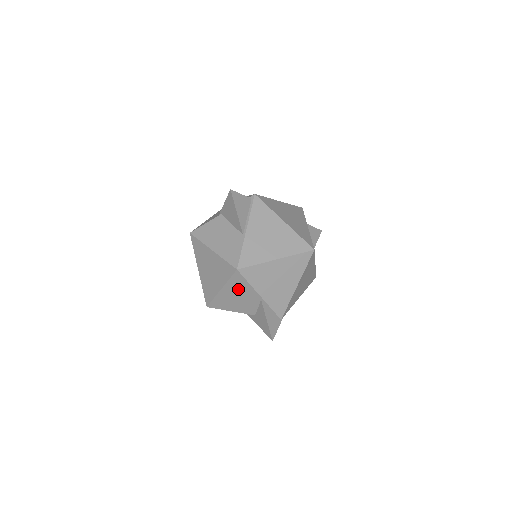
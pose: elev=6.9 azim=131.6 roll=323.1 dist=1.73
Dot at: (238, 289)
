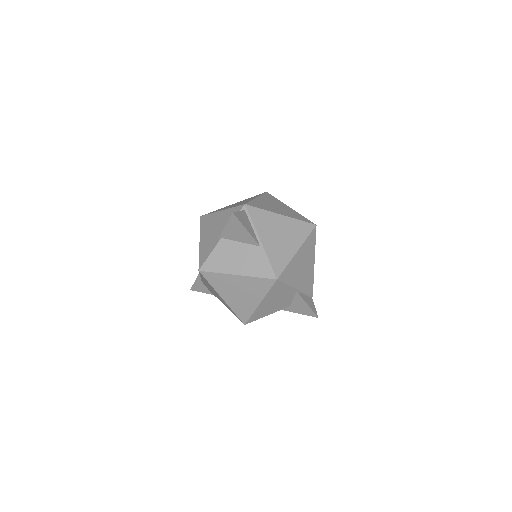
Dot at: (276, 294)
